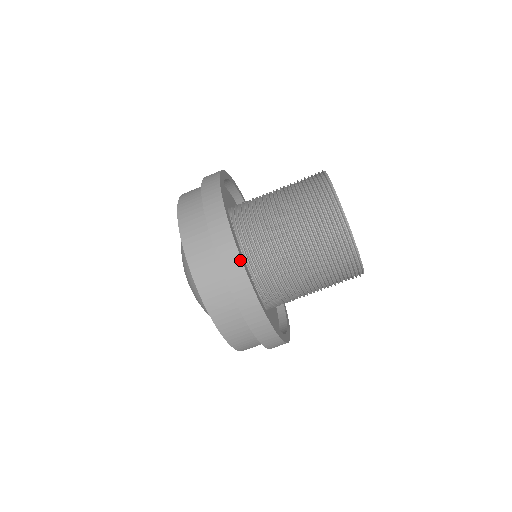
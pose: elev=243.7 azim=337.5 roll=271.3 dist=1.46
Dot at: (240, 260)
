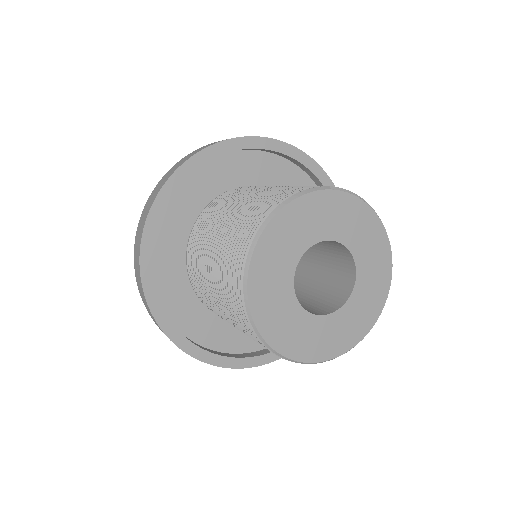
Dot at: (149, 309)
